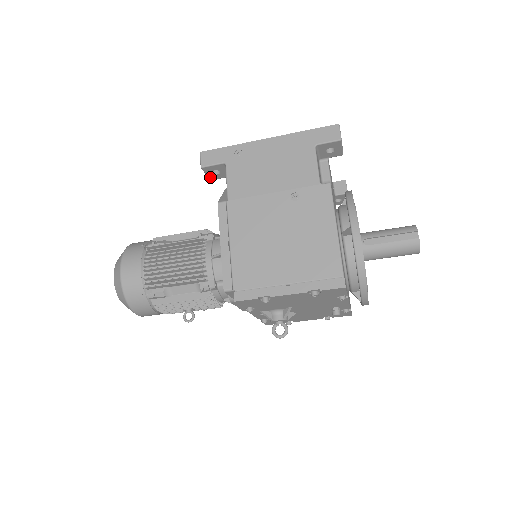
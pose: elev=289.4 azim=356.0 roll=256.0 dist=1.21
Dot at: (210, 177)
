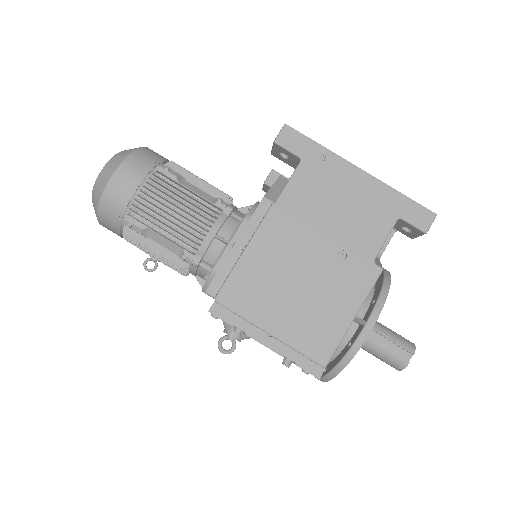
Dot at: (274, 153)
